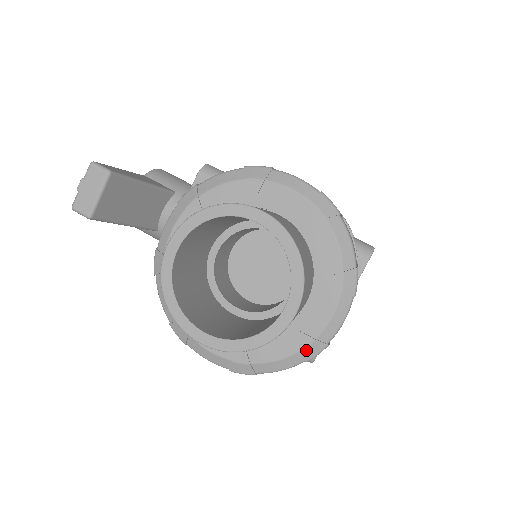
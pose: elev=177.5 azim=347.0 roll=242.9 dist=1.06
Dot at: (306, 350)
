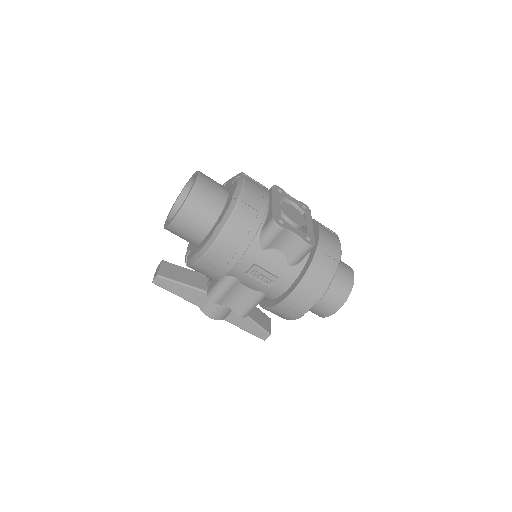
Dot at: (234, 196)
